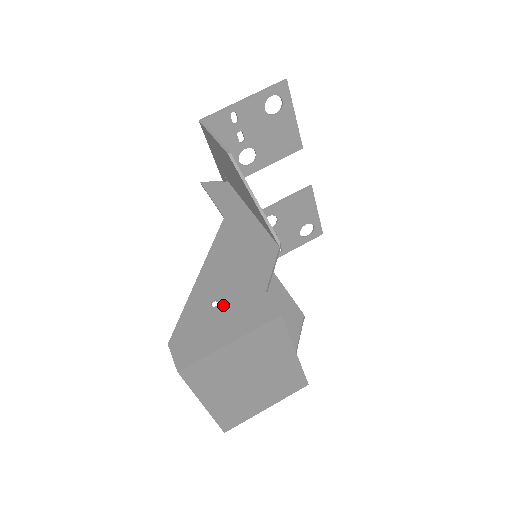
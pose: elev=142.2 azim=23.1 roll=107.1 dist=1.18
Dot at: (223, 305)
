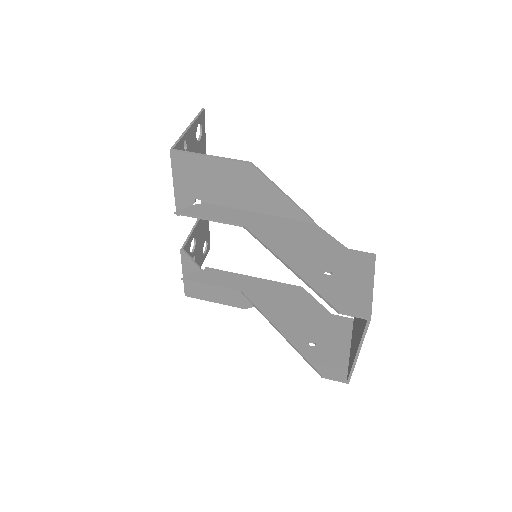
Dot at: (336, 270)
